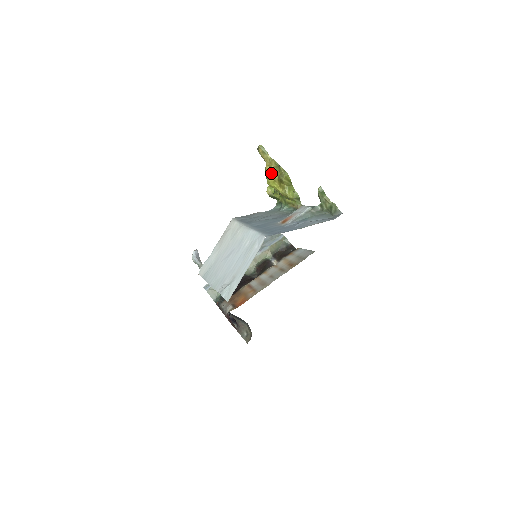
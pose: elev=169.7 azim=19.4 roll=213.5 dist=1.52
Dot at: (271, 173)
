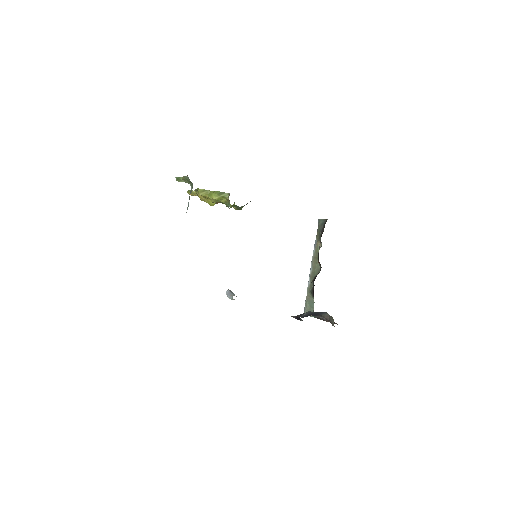
Dot at: (202, 198)
